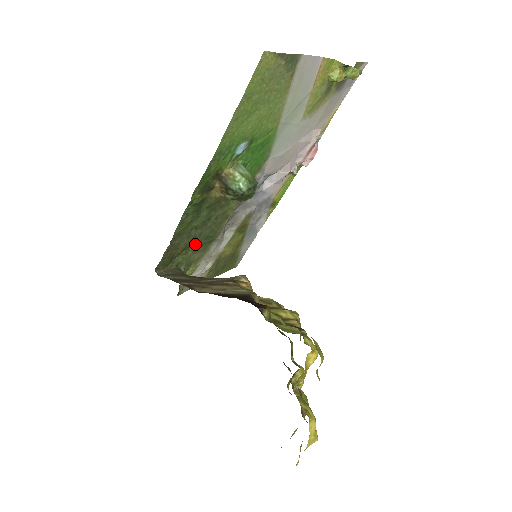
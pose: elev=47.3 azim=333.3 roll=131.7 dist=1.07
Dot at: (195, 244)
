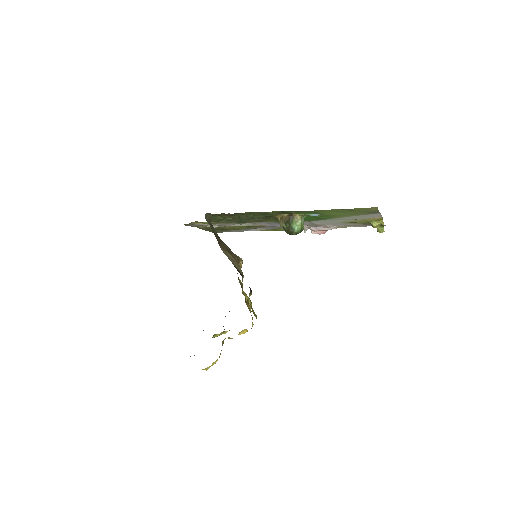
Dot at: (233, 219)
